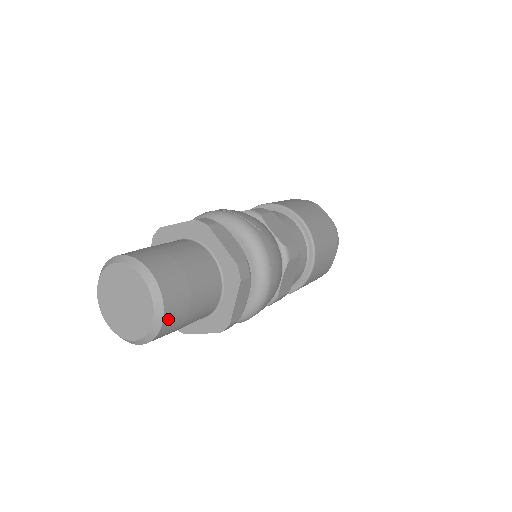
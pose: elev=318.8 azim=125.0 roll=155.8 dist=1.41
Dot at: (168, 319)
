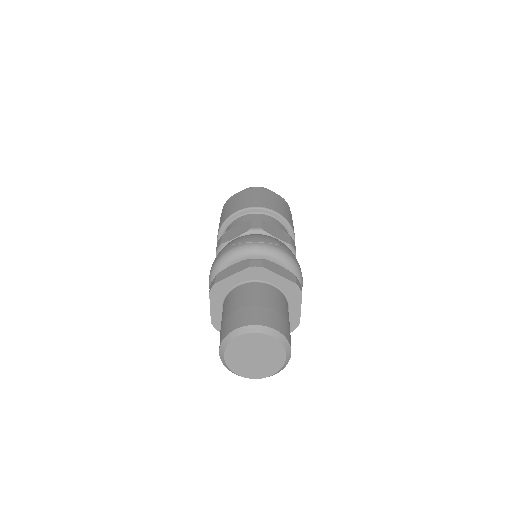
Dot at: occluded
